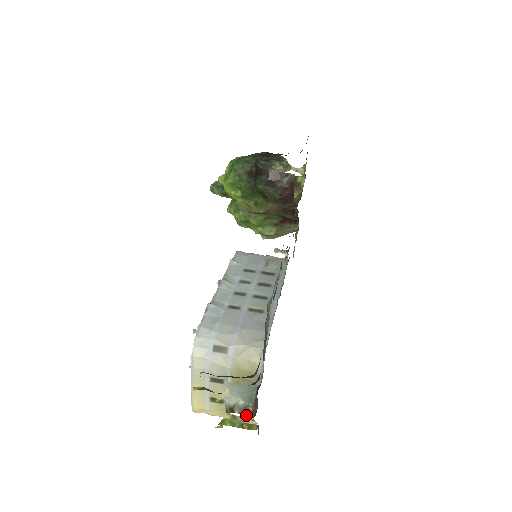
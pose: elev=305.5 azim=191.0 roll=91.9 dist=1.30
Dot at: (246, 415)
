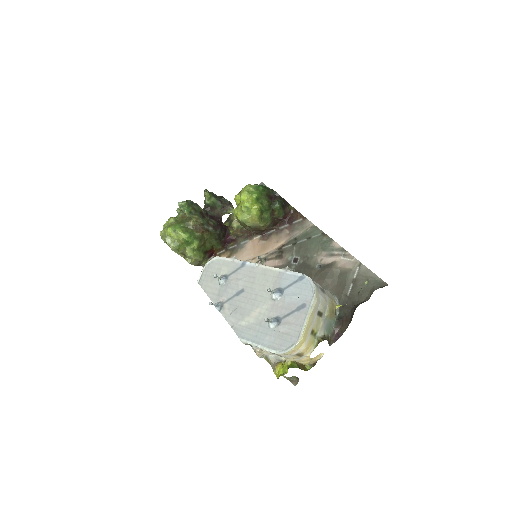
Dot at: (329, 343)
